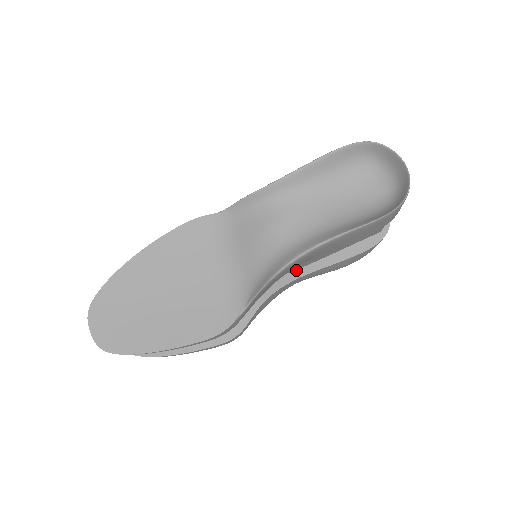
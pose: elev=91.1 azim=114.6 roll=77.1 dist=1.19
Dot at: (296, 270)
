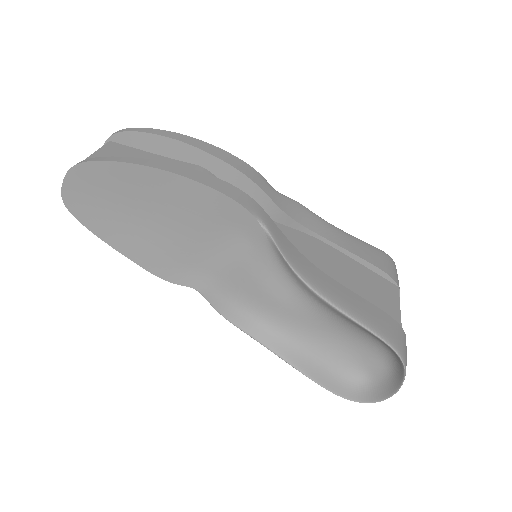
Dot at: occluded
